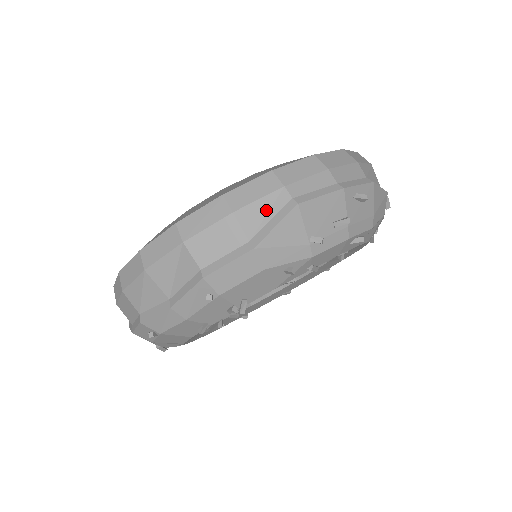
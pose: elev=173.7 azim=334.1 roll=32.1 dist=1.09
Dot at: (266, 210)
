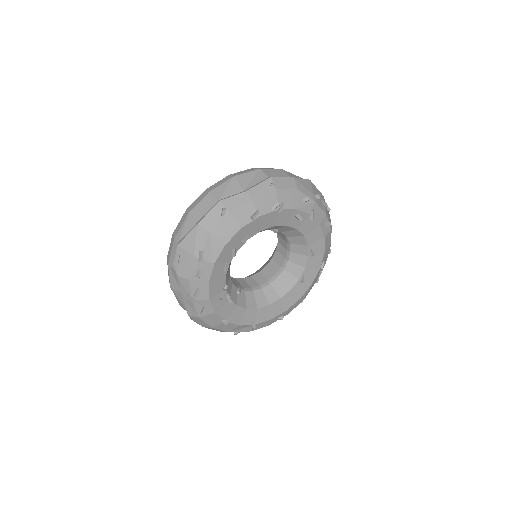
Dot at: (296, 177)
